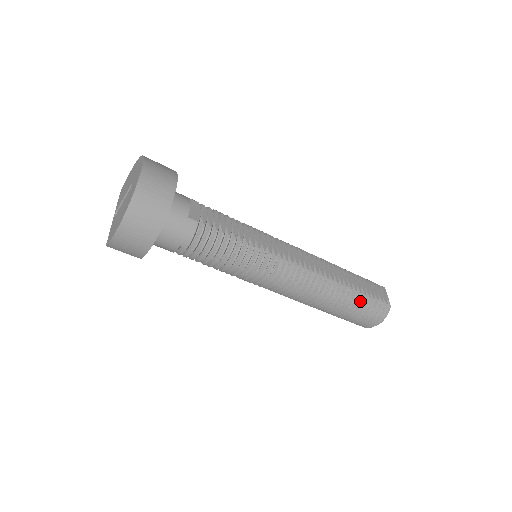
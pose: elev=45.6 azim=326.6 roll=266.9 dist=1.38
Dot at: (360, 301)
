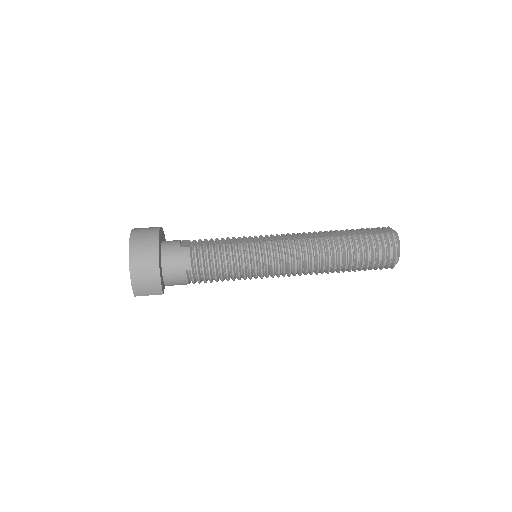
Dot at: (364, 242)
